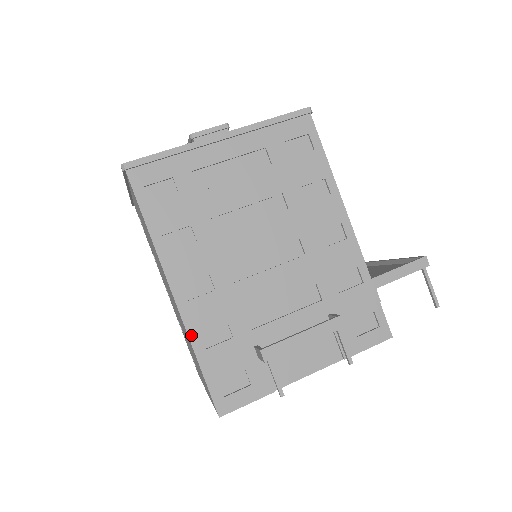
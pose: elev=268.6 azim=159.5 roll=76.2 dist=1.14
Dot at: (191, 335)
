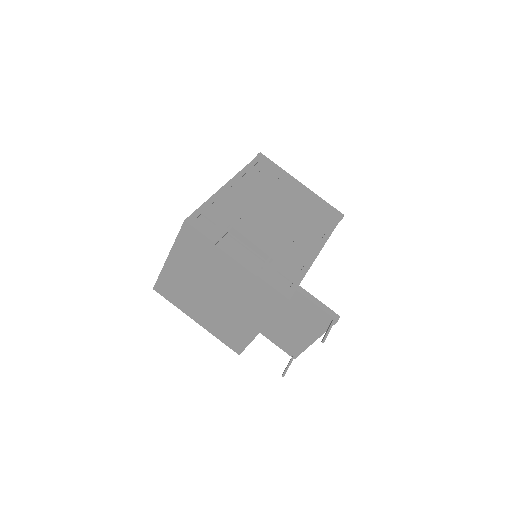
Dot at: (214, 196)
